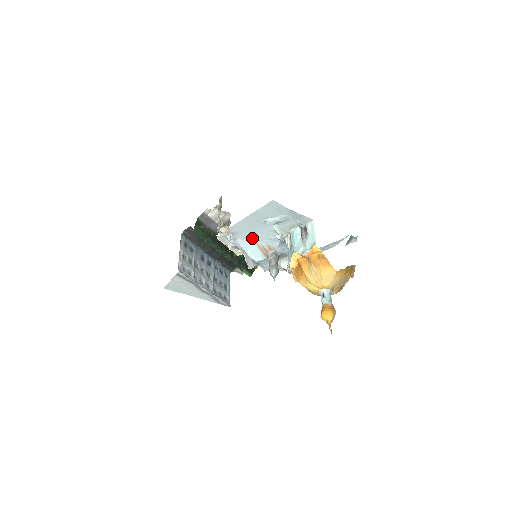
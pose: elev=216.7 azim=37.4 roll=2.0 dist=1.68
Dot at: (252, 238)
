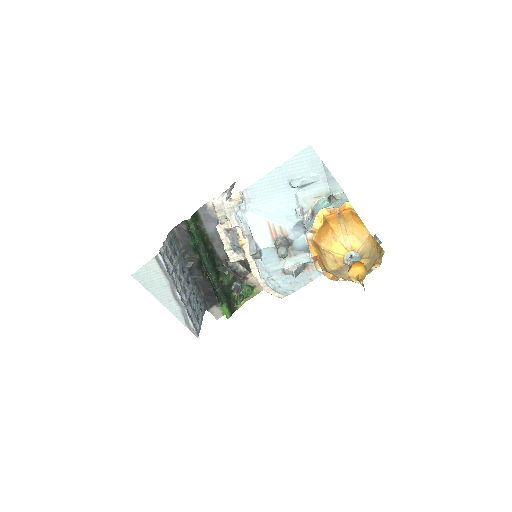
Dot at: (265, 212)
